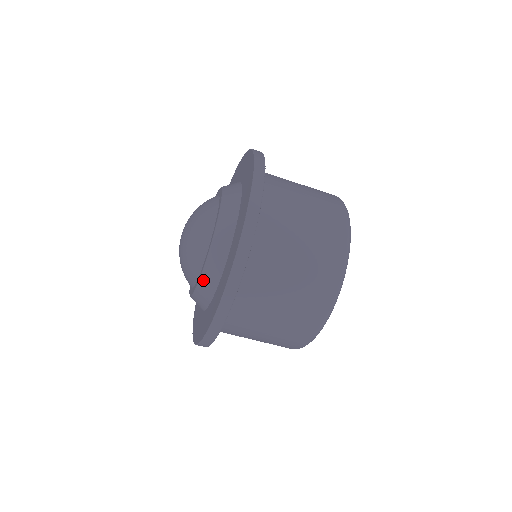
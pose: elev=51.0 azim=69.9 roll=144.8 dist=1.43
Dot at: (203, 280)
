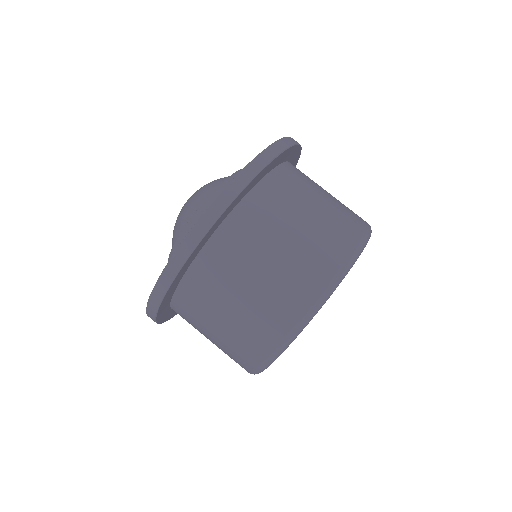
Dot at: (173, 251)
